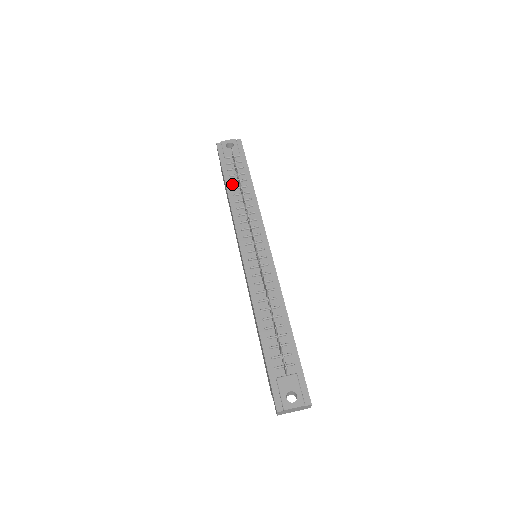
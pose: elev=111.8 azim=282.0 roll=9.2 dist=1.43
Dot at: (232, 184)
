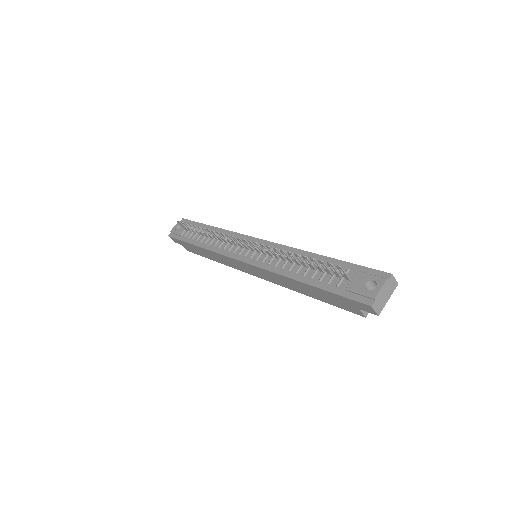
Dot at: (198, 240)
